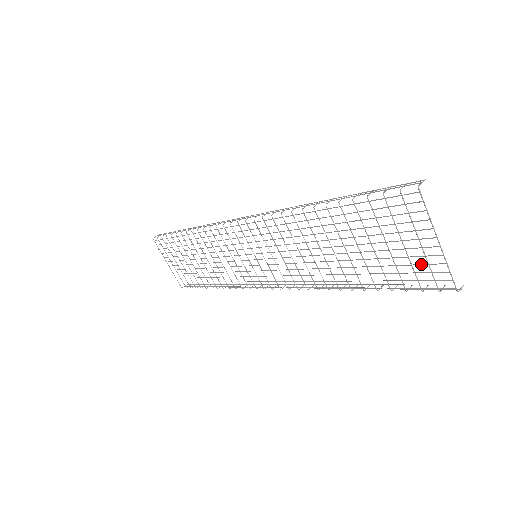
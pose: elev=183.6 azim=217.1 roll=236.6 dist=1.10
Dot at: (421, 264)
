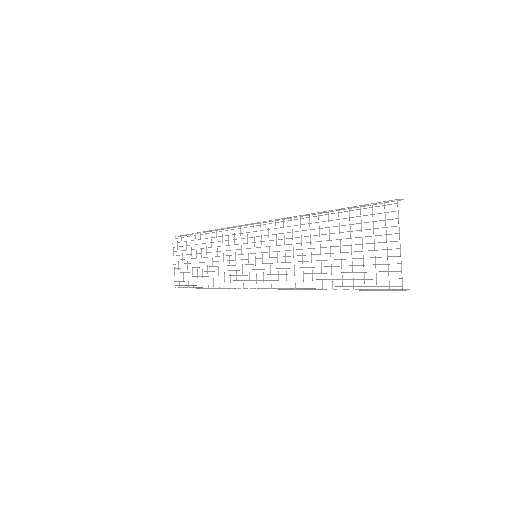
Dot at: (383, 264)
